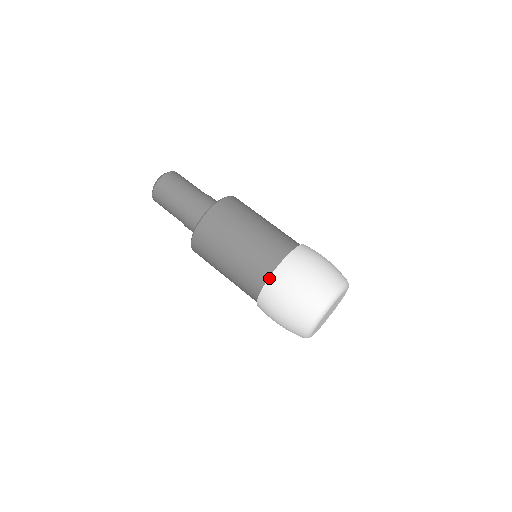
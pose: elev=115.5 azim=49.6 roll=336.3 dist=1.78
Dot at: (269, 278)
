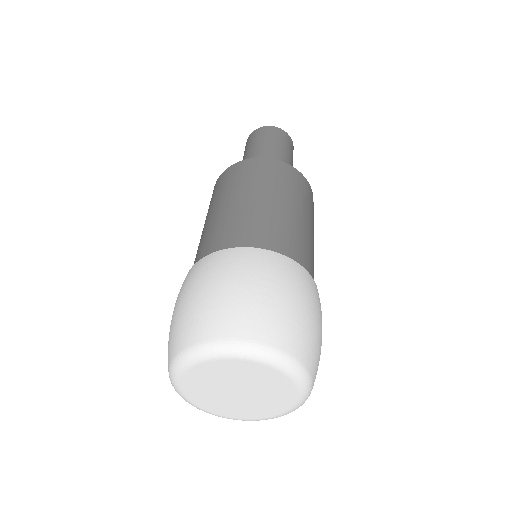
Dot at: occluded
